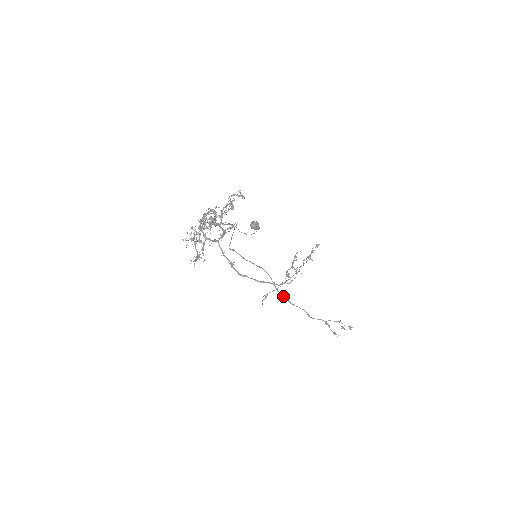
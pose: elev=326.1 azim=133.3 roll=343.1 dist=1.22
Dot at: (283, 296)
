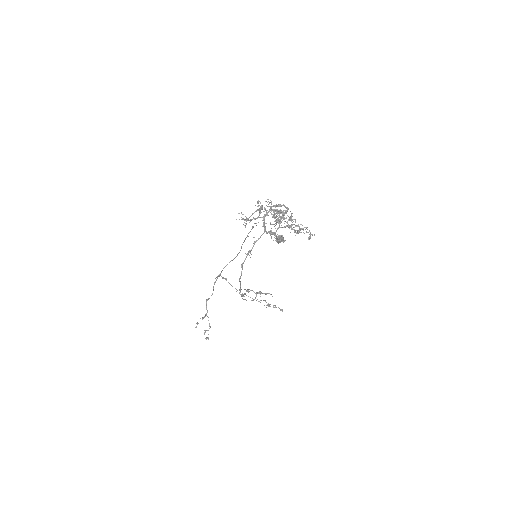
Dot at: (220, 275)
